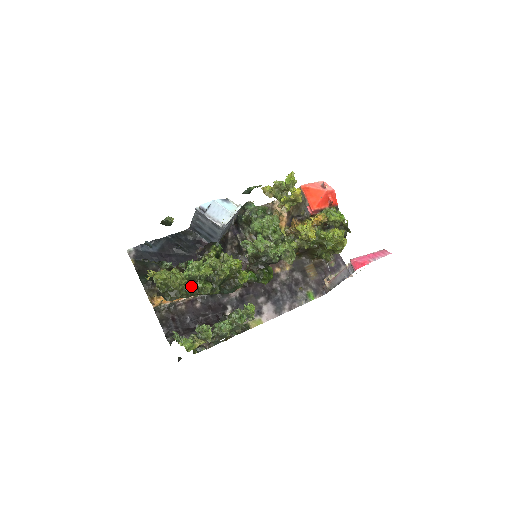
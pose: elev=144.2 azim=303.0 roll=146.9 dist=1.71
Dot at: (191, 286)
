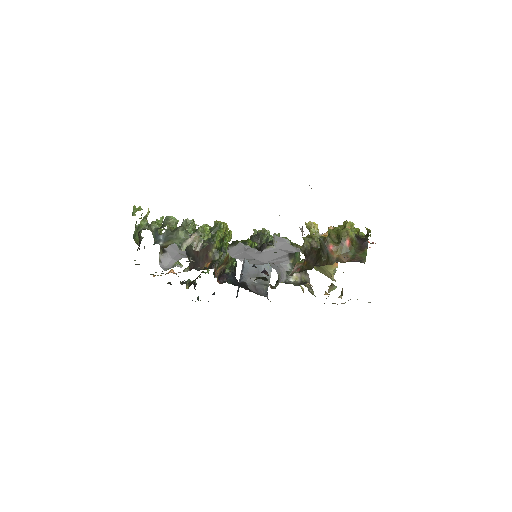
Dot at: occluded
